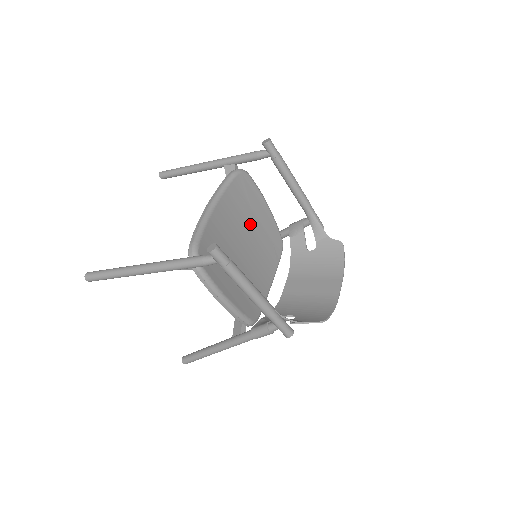
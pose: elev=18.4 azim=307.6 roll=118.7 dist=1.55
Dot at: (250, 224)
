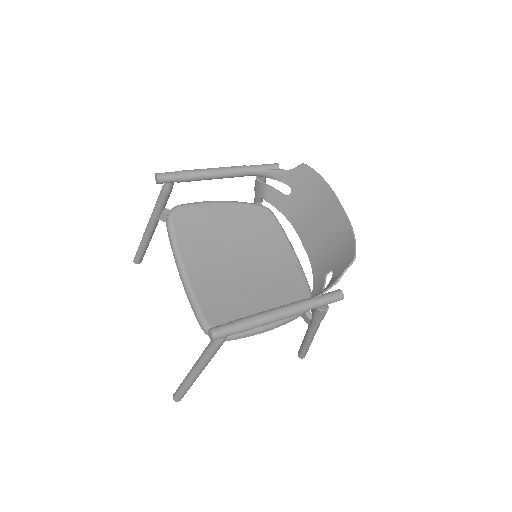
Dot at: (225, 237)
